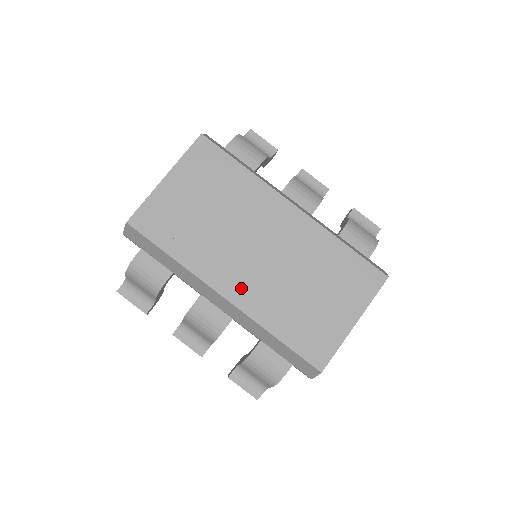
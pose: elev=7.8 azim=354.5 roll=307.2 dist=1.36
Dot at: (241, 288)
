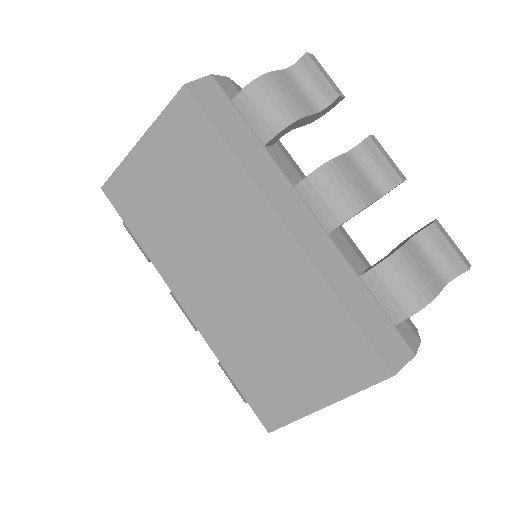
Dot at: (201, 305)
